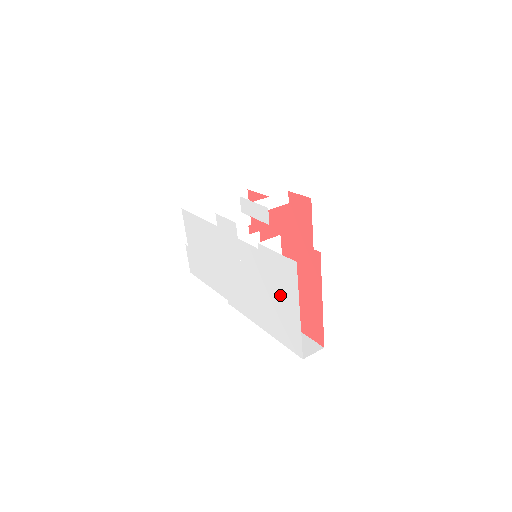
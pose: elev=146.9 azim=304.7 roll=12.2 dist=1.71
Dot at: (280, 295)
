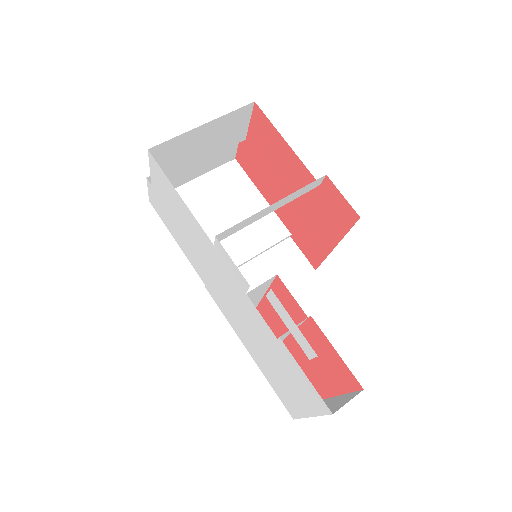
Dot at: (290, 383)
